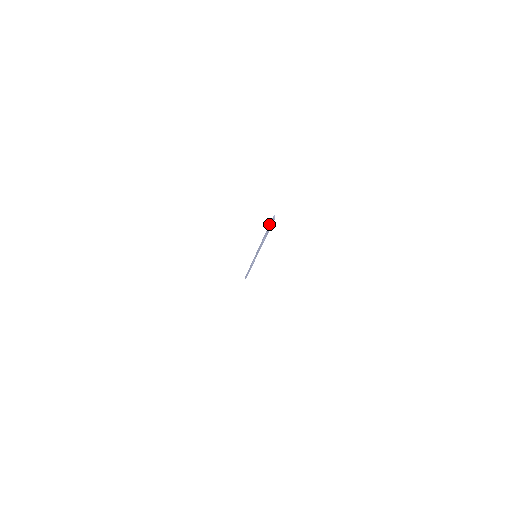
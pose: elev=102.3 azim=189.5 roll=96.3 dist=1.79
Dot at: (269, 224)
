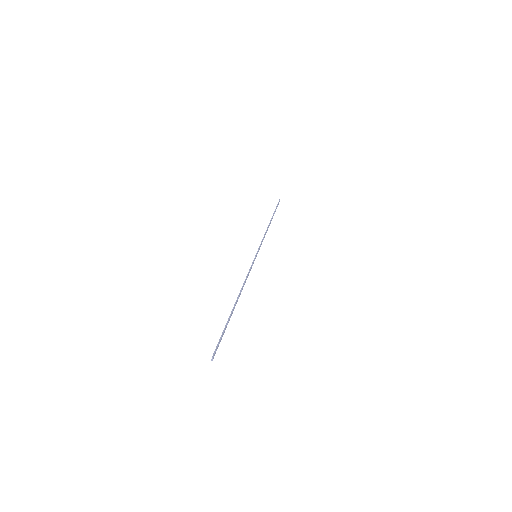
Dot at: (222, 333)
